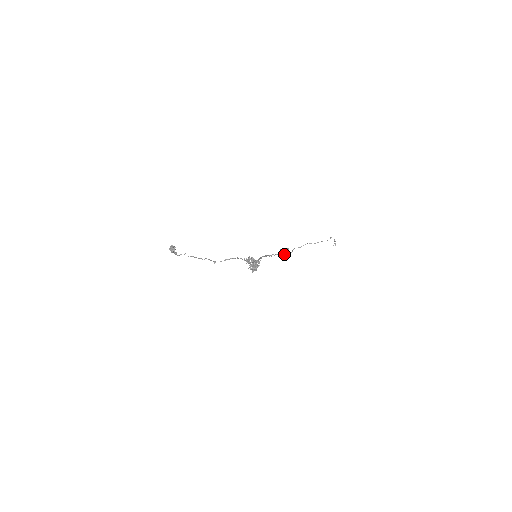
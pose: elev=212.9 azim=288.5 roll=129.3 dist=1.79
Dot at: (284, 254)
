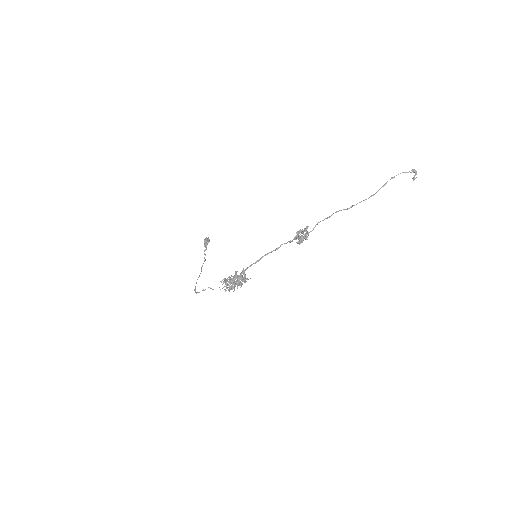
Dot at: (299, 238)
